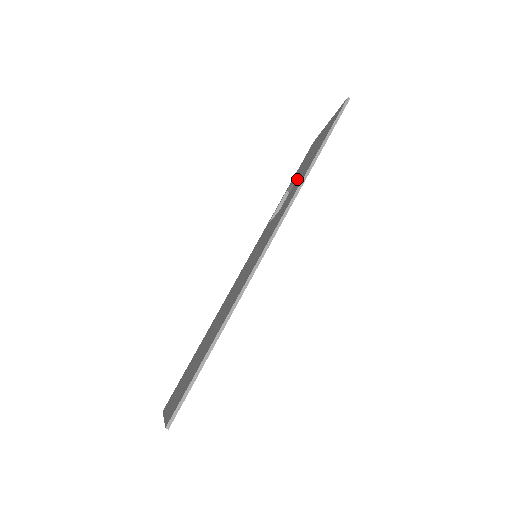
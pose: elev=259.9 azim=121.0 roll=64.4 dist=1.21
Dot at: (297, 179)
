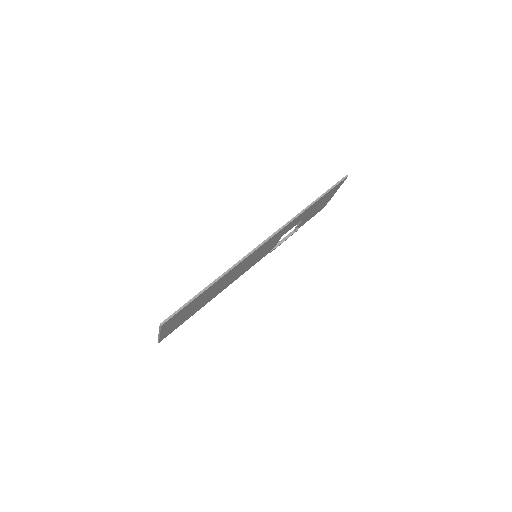
Dot at: occluded
